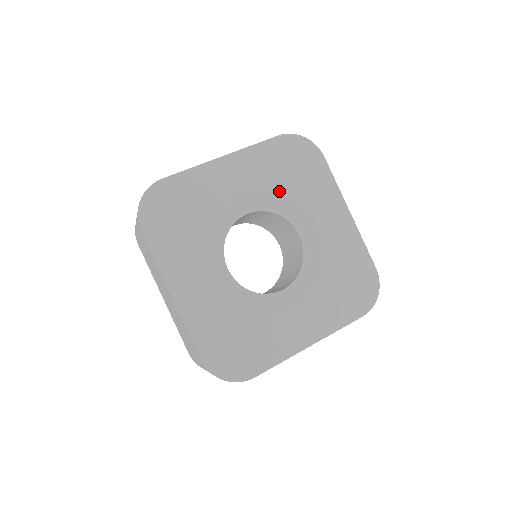
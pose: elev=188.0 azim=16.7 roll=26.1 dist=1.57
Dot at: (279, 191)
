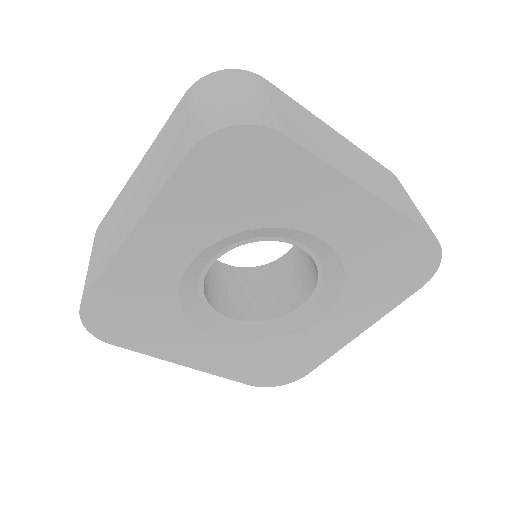
Dot at: (238, 228)
